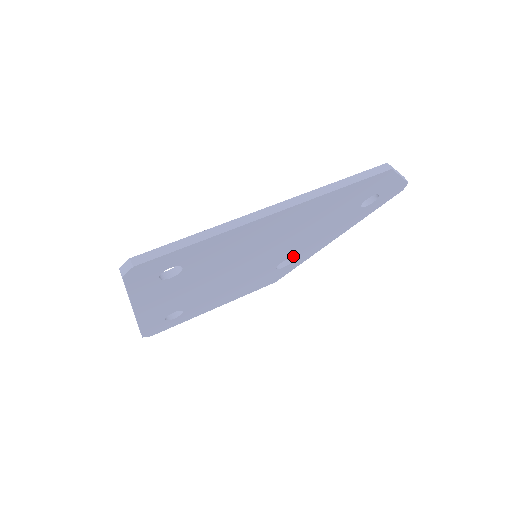
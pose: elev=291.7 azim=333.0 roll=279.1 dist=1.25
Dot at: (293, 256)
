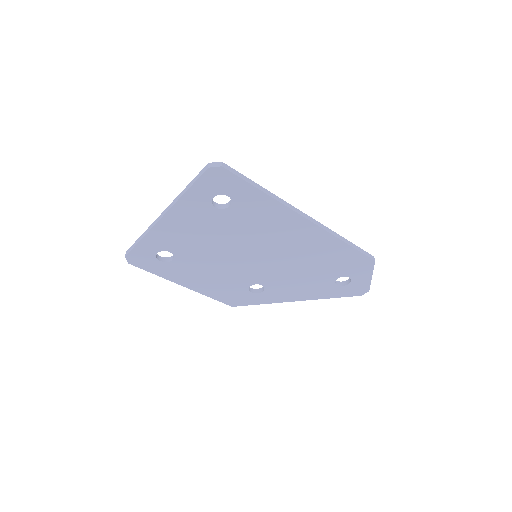
Dot at: (267, 286)
